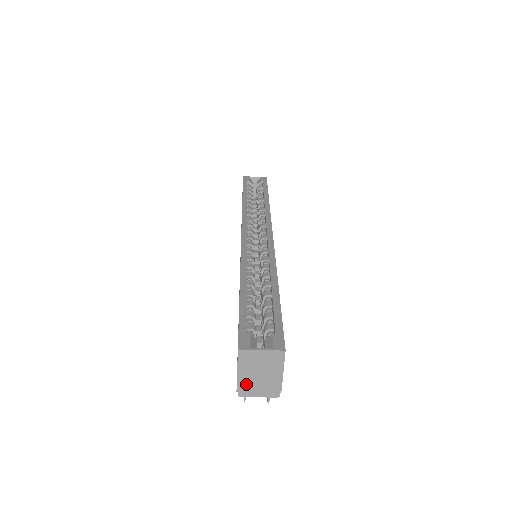
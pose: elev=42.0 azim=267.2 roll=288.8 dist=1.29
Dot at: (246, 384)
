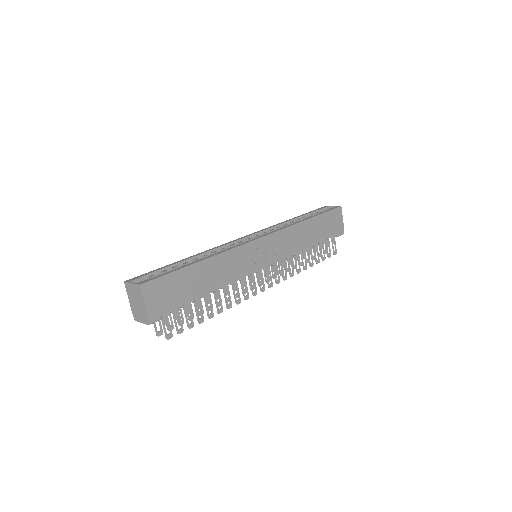
Dot at: (134, 310)
